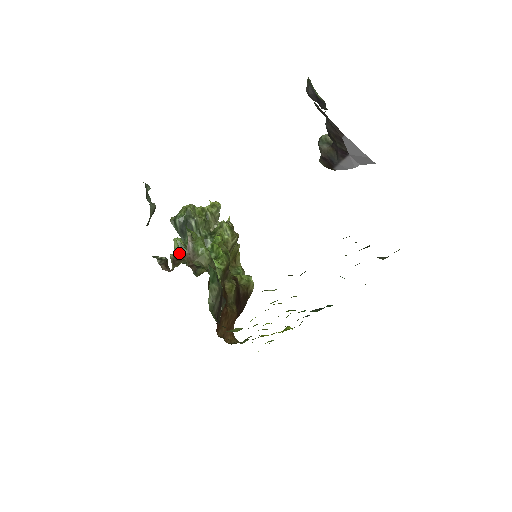
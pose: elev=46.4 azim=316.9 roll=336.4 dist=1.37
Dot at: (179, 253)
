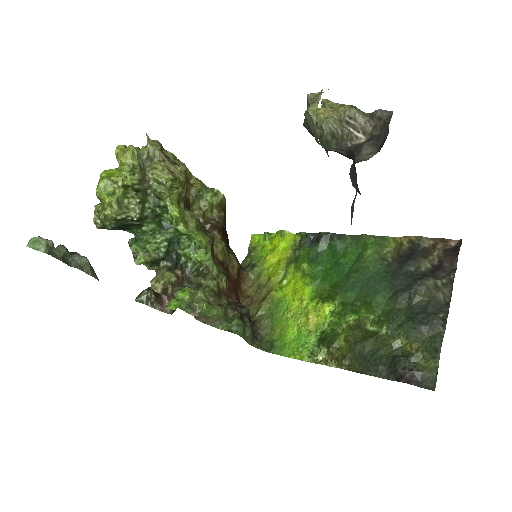
Dot at: (150, 265)
